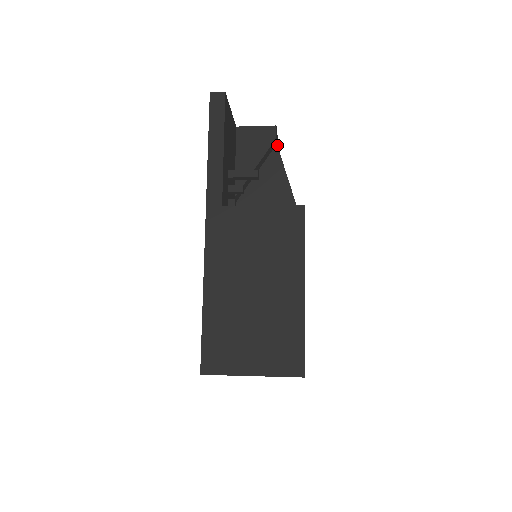
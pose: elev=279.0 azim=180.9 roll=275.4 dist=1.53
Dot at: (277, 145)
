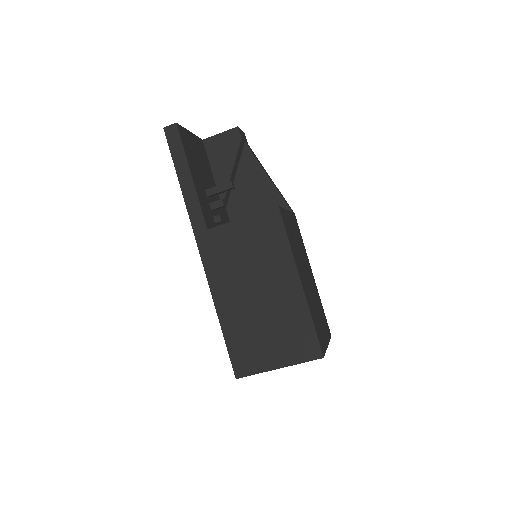
Dot at: (246, 141)
